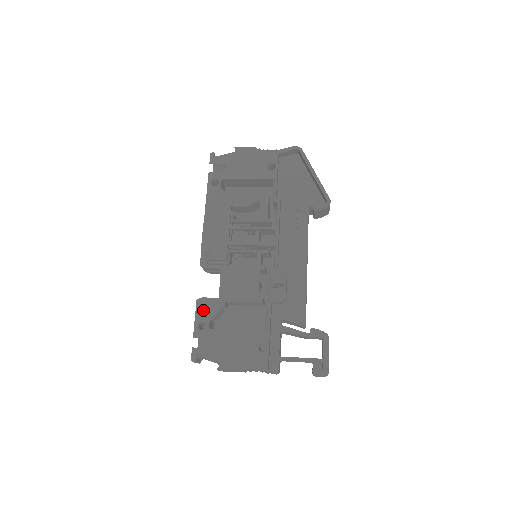
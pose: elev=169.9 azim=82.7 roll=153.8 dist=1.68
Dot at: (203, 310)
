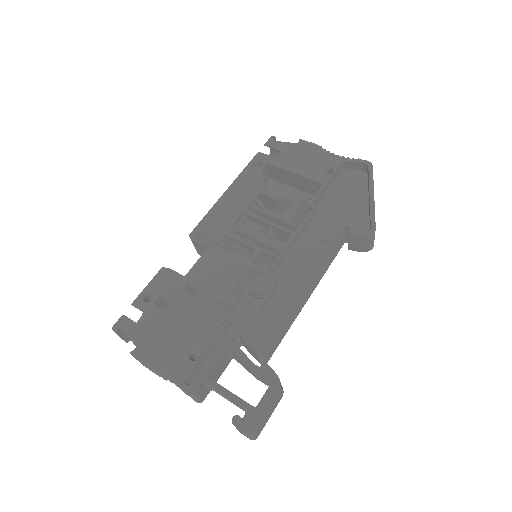
Dot at: (161, 281)
